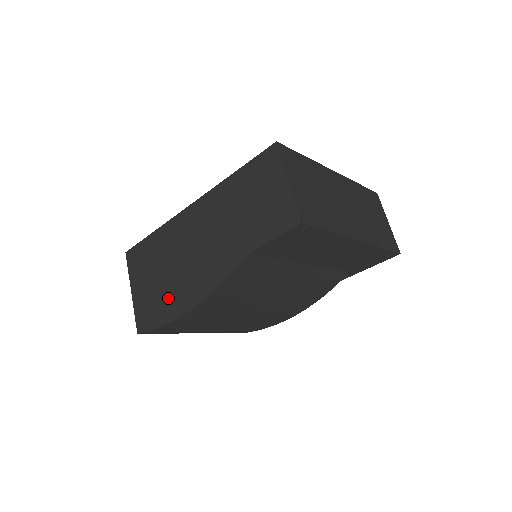
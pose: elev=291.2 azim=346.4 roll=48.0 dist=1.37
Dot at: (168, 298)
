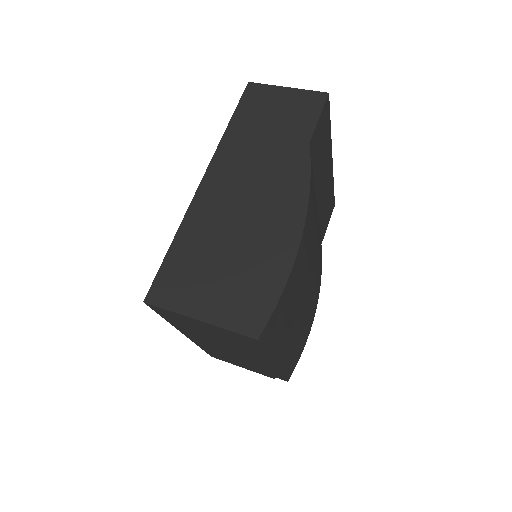
Dot at: (262, 260)
